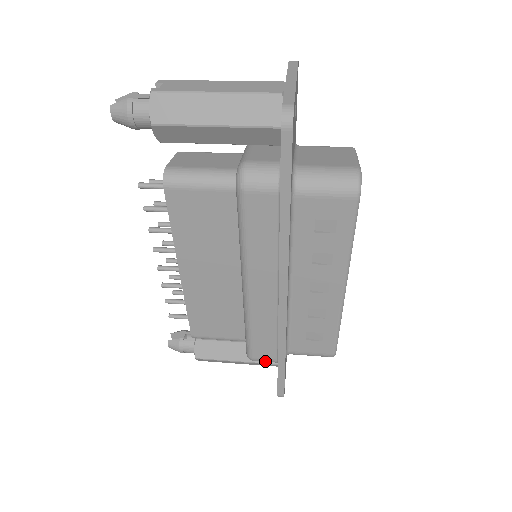
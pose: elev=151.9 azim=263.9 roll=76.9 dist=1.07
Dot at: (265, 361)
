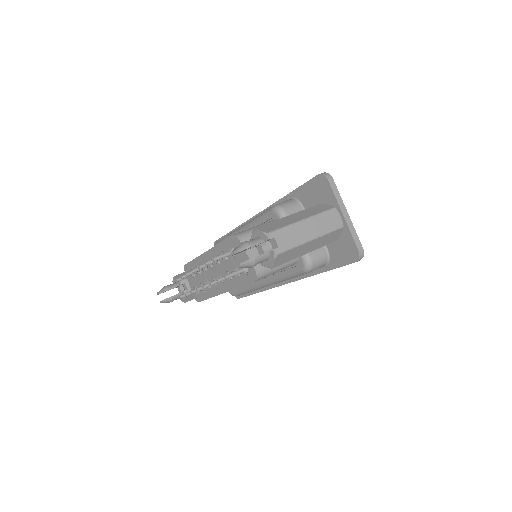
Dot at: occluded
